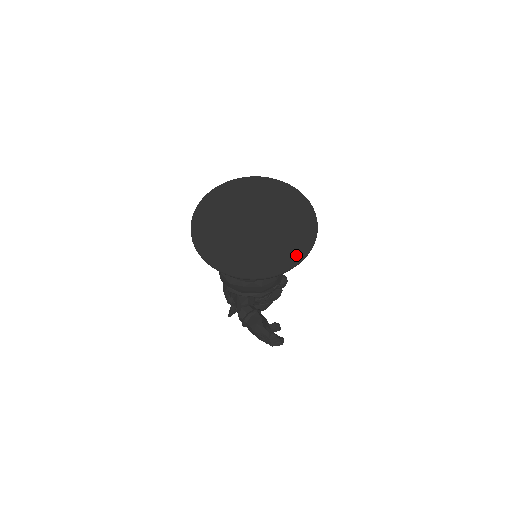
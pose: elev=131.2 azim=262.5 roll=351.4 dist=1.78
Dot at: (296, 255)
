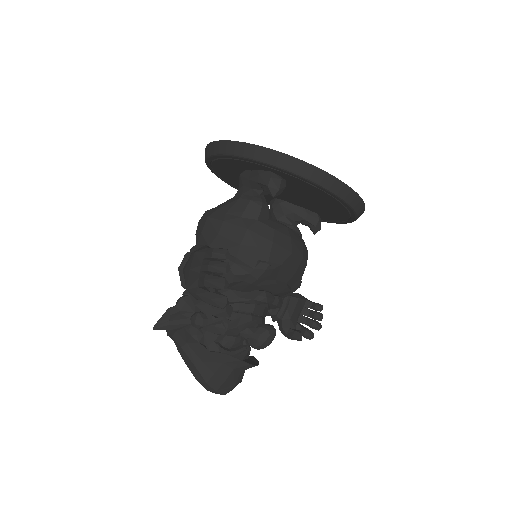
Dot at: occluded
